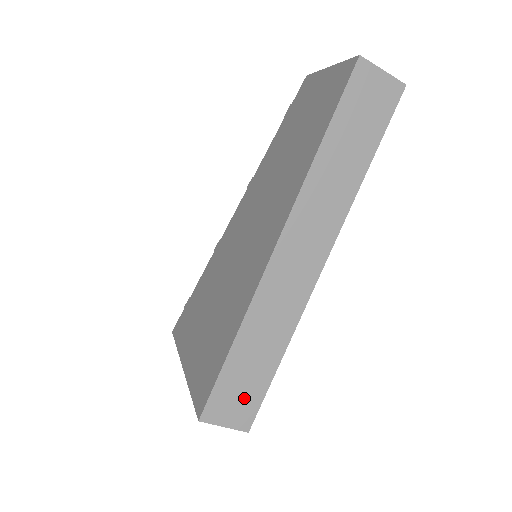
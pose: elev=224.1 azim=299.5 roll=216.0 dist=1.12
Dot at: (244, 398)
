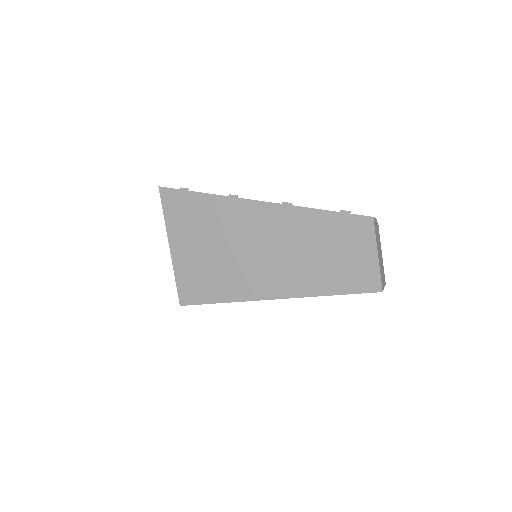
Dot at: occluded
